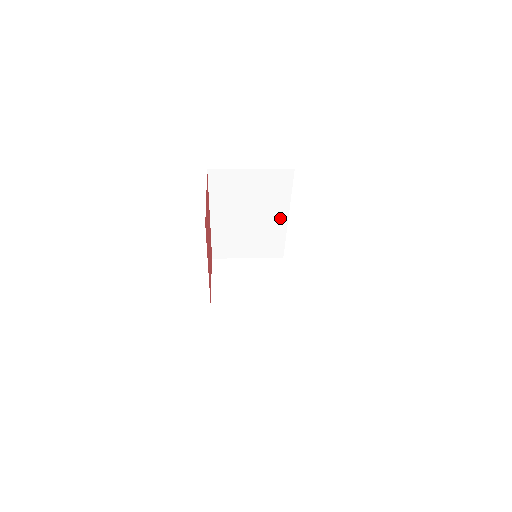
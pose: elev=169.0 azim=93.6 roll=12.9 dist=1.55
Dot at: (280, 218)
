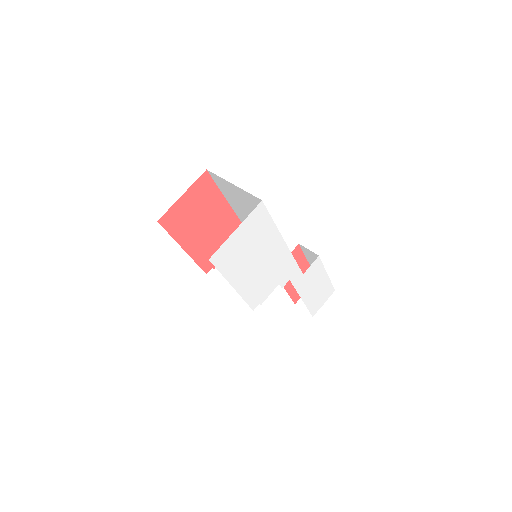
Dot at: occluded
